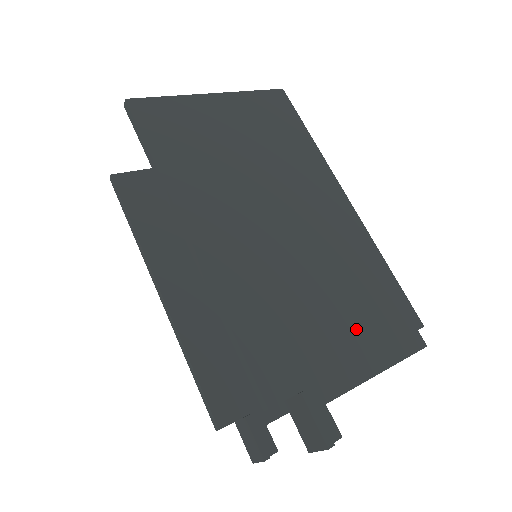
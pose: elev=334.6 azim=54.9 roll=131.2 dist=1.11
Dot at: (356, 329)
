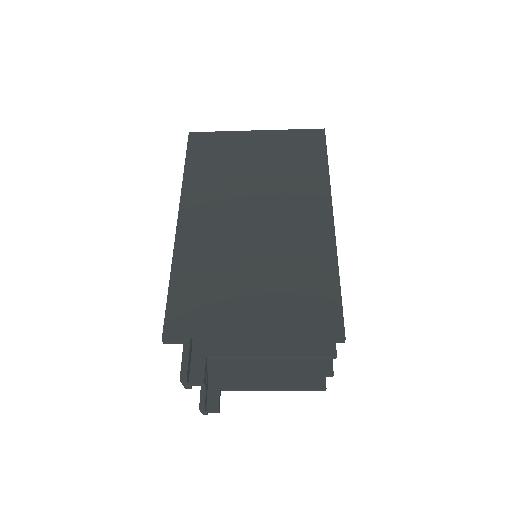
Dot at: (270, 317)
